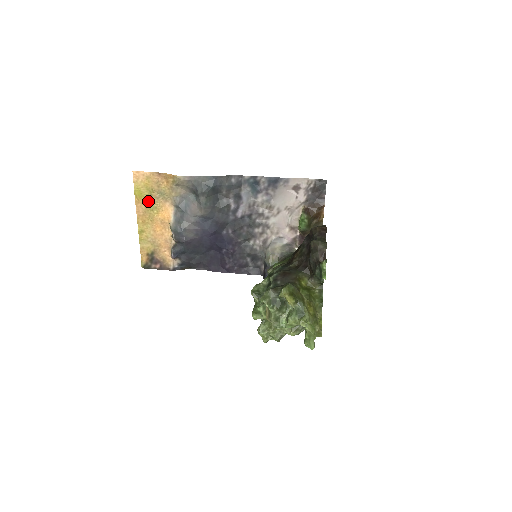
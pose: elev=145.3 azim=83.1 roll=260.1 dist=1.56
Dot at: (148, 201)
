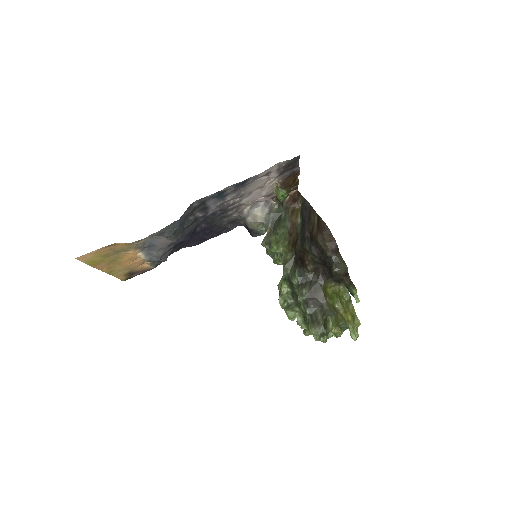
Dot at: (107, 260)
